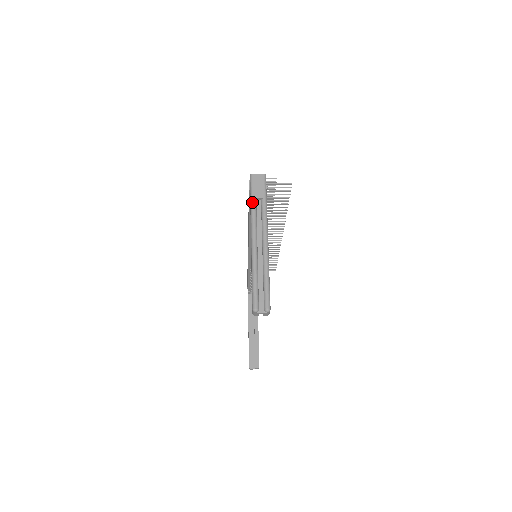
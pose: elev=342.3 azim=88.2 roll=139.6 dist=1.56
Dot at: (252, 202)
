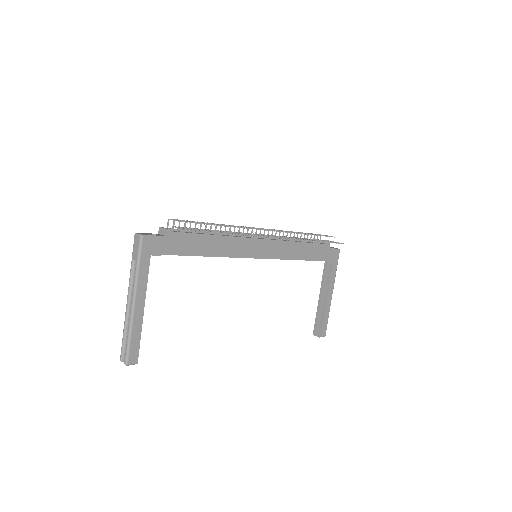
Dot at: (131, 263)
